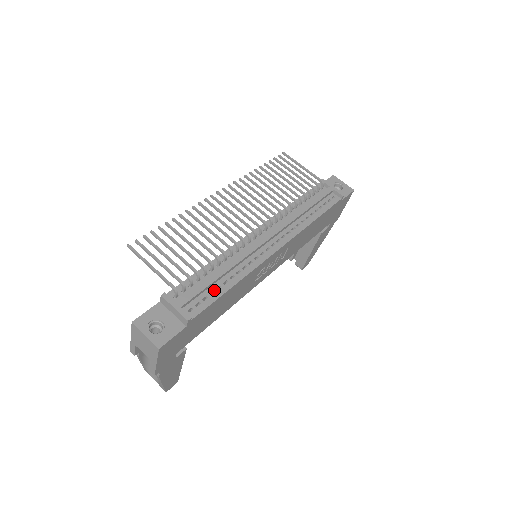
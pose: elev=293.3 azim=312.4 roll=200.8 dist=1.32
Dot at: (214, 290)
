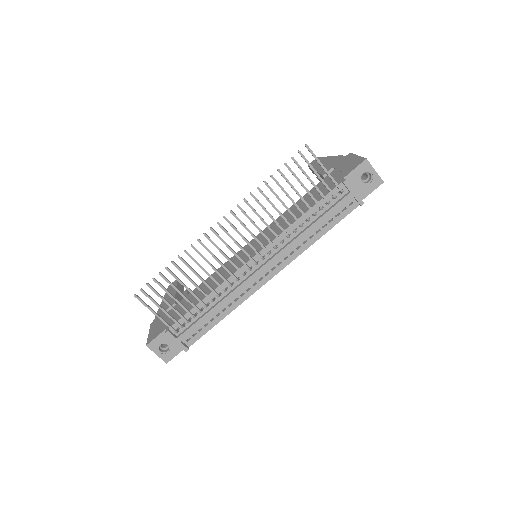
Dot at: (208, 322)
